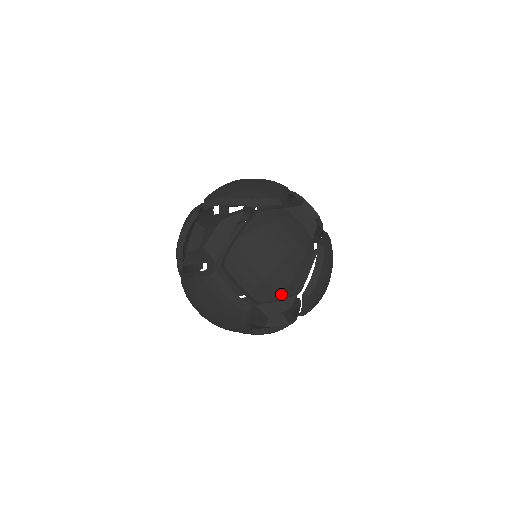
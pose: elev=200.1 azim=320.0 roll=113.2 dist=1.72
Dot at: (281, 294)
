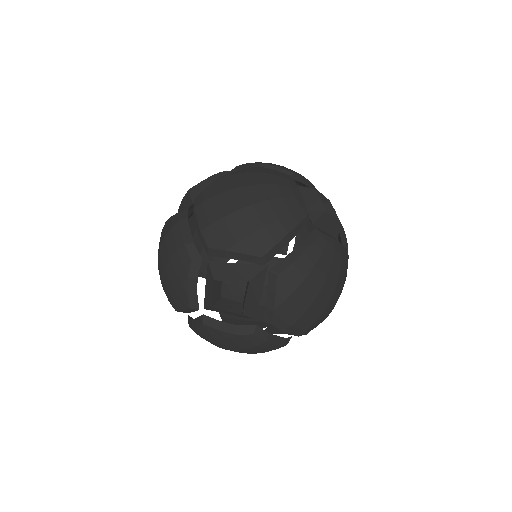
Dot at: (236, 245)
